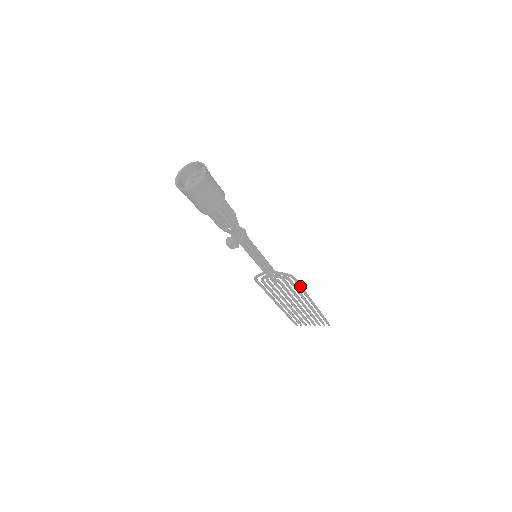
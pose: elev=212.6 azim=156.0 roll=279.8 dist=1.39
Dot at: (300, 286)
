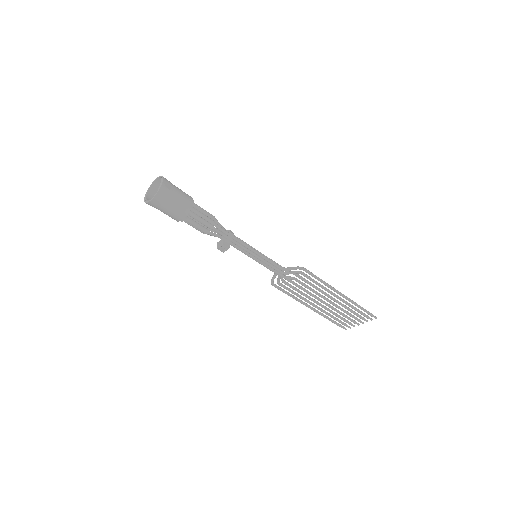
Dot at: (316, 277)
